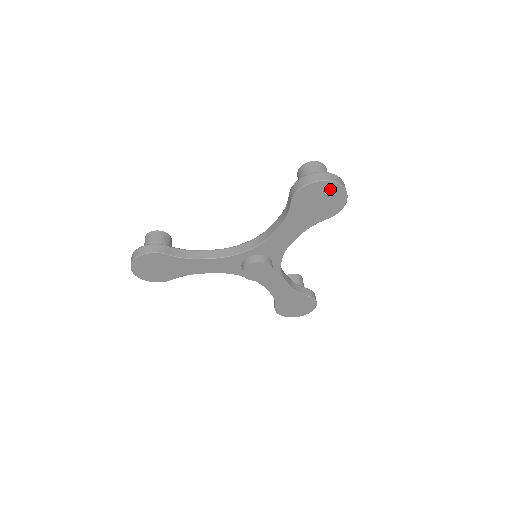
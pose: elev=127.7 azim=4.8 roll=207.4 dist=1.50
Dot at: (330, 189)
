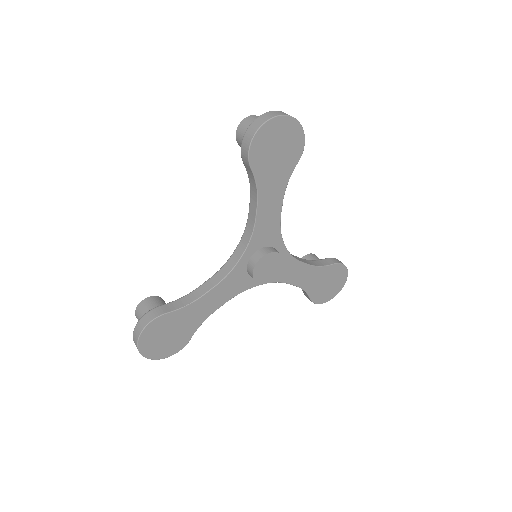
Dot at: (279, 127)
